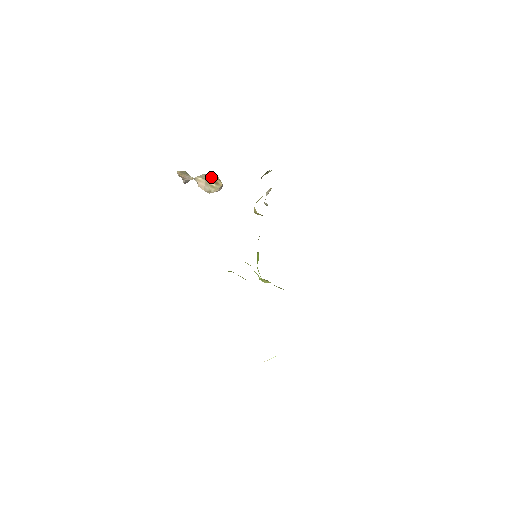
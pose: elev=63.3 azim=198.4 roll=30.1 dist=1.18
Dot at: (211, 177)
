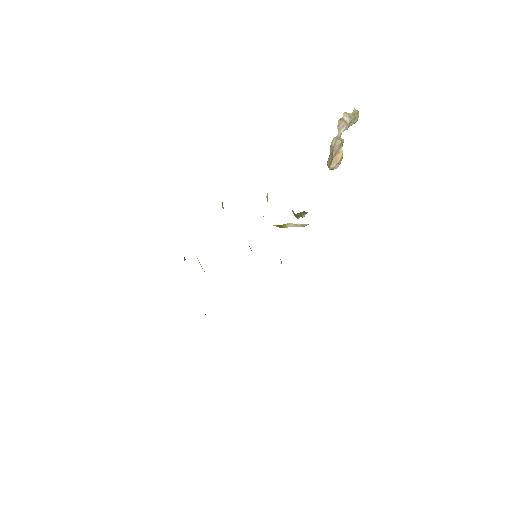
Dot at: (335, 152)
